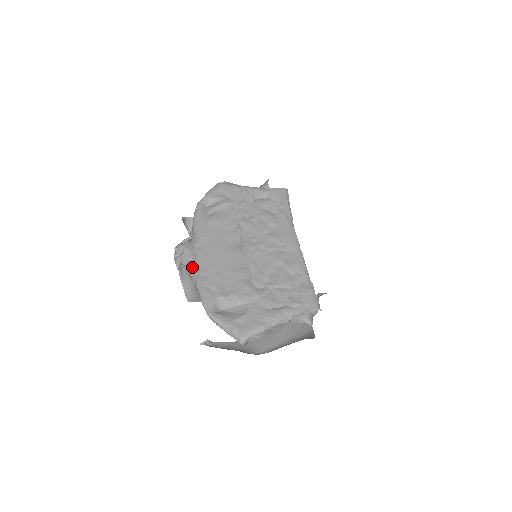
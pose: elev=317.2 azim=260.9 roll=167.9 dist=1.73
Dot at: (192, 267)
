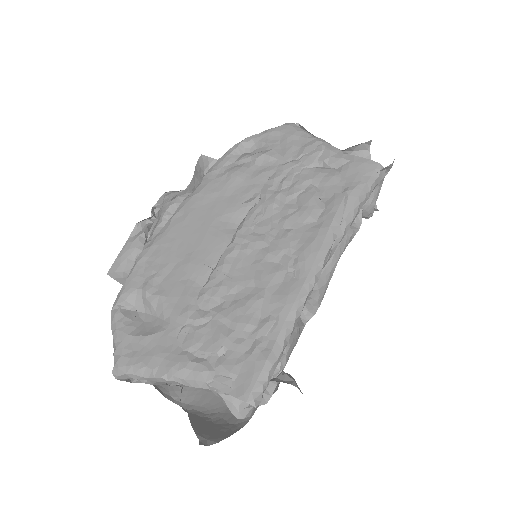
Dot at: (155, 230)
